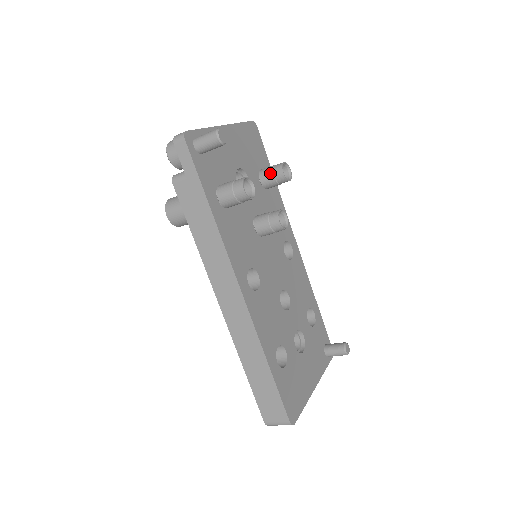
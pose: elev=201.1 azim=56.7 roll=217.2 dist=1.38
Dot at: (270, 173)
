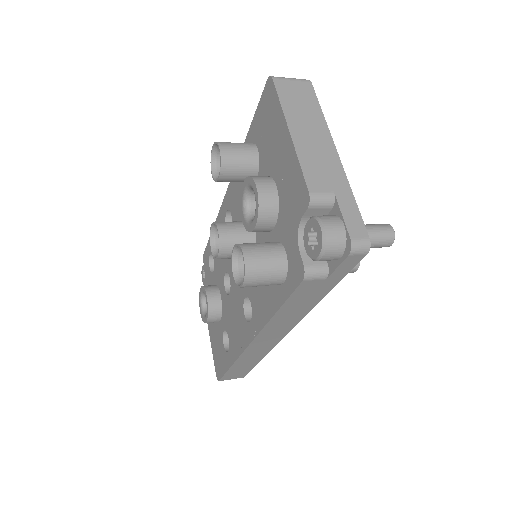
Dot at: occluded
